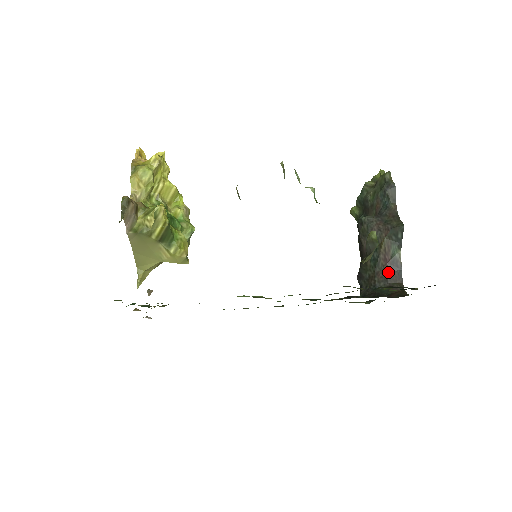
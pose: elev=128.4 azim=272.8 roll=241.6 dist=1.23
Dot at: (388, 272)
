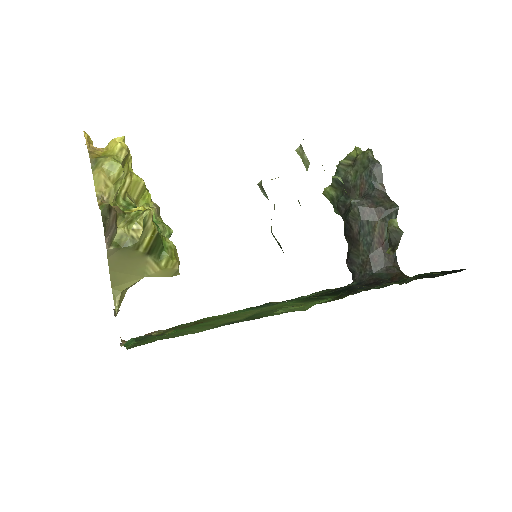
Dot at: (383, 255)
